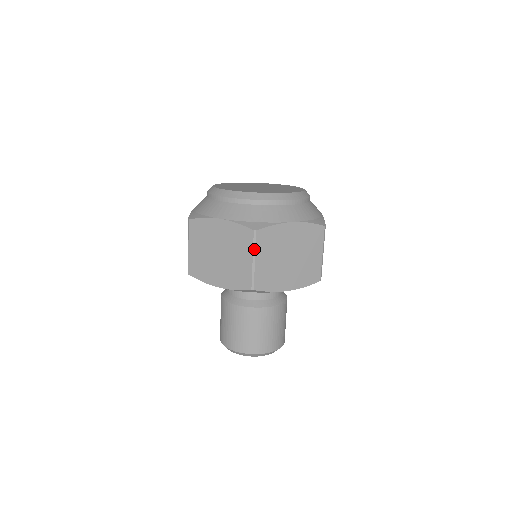
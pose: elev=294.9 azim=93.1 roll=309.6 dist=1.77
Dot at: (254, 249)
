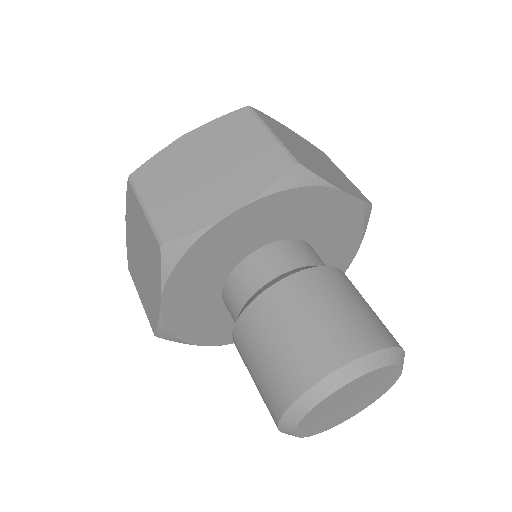
Dot at: (262, 122)
